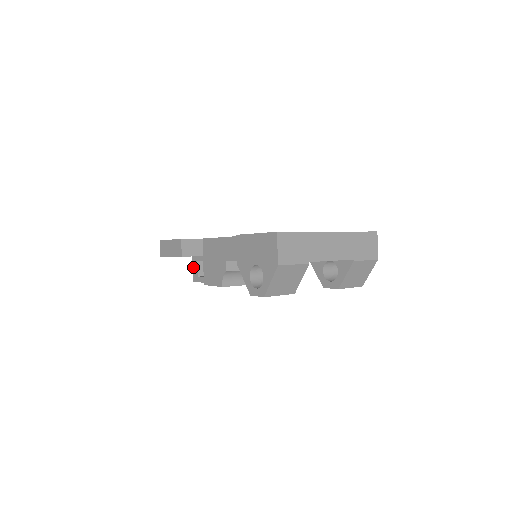
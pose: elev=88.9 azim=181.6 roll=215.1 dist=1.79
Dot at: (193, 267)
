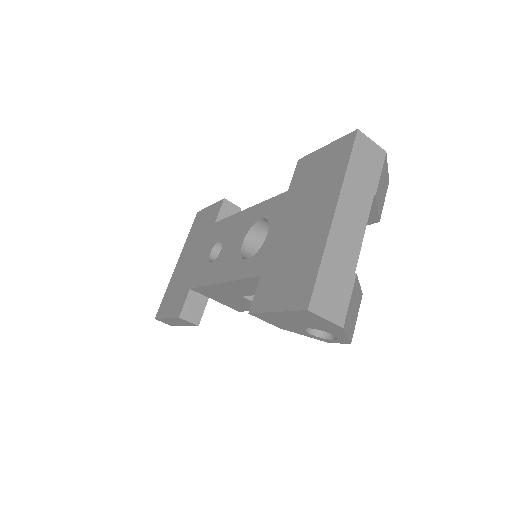
Dot at: occluded
